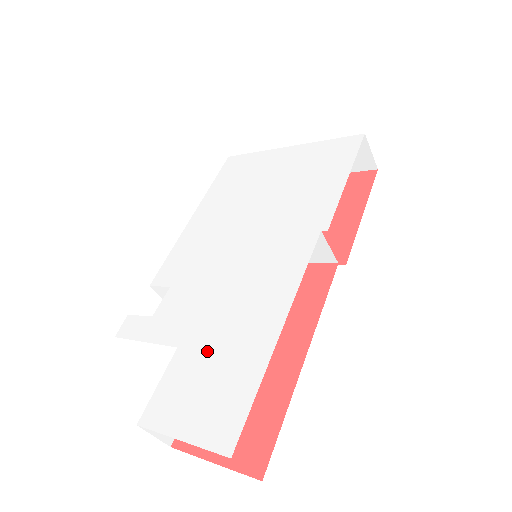
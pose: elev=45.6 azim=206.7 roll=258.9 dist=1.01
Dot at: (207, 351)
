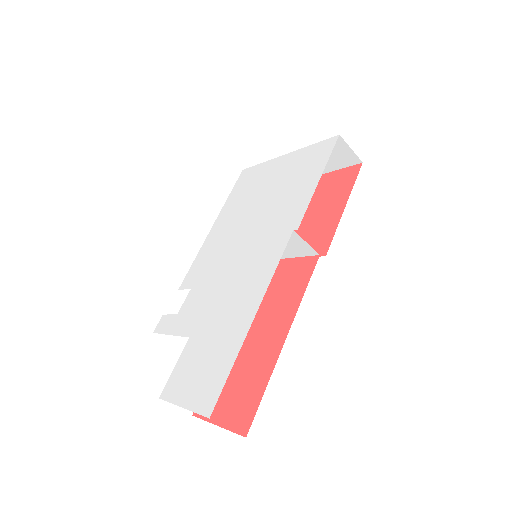
Dot at: (206, 339)
